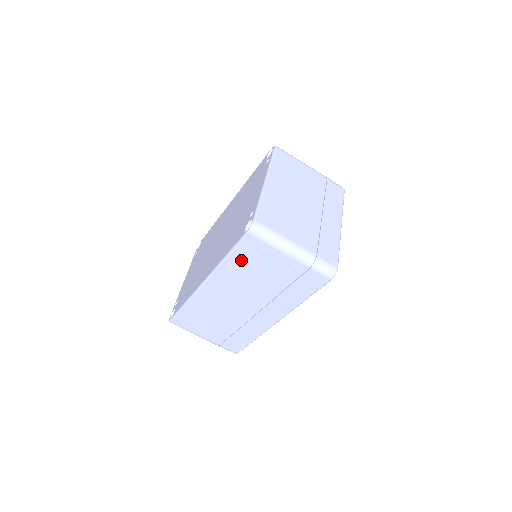
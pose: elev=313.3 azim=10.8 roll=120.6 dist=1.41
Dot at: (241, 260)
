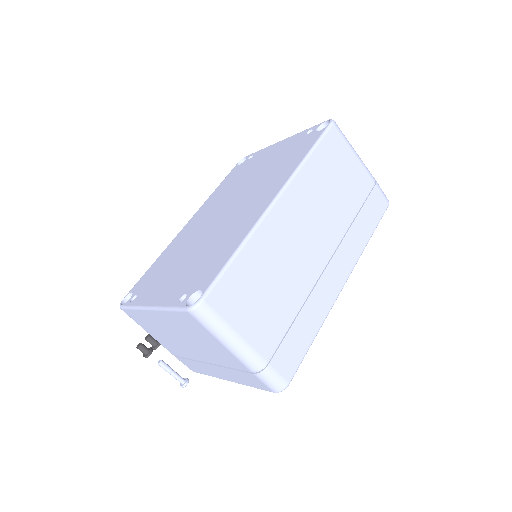
Dot at: (322, 162)
